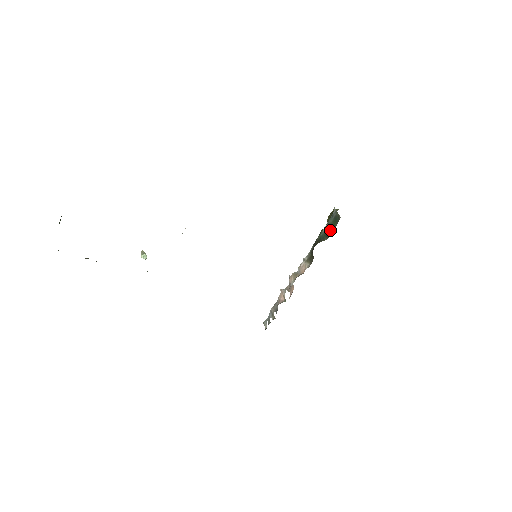
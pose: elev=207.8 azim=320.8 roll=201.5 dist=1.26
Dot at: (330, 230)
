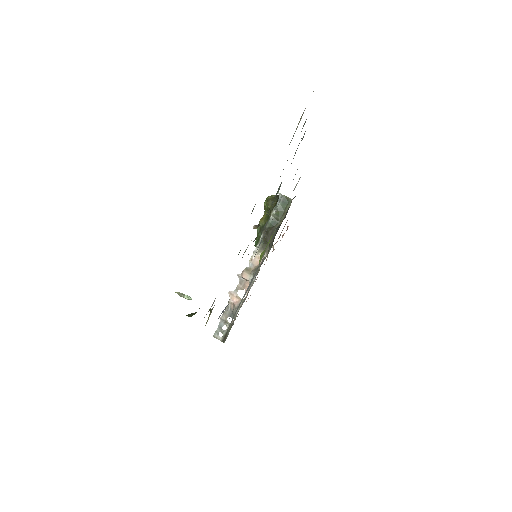
Dot at: (281, 214)
